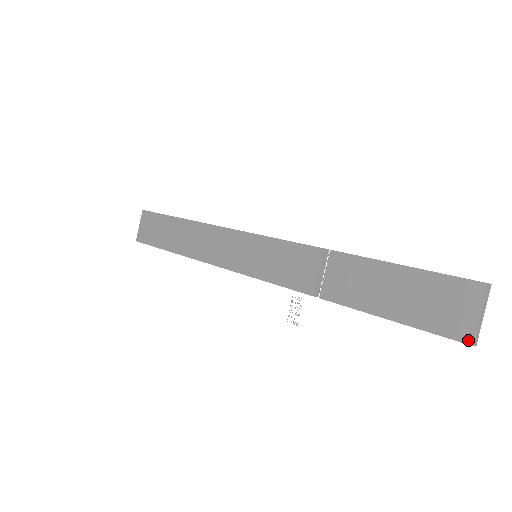
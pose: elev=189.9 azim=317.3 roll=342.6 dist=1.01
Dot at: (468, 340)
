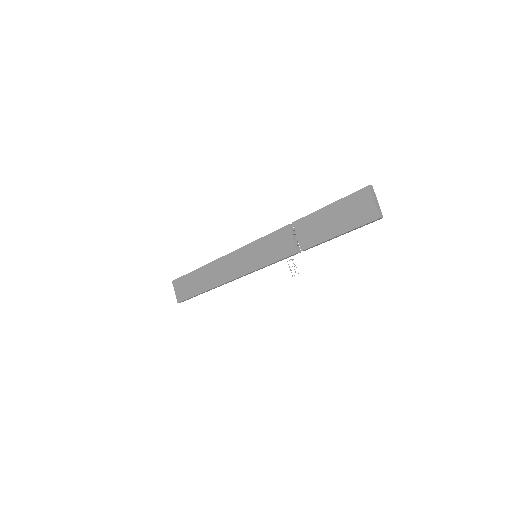
Dot at: (377, 217)
